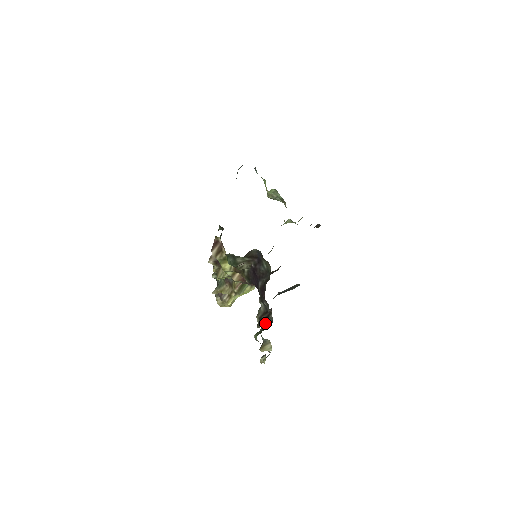
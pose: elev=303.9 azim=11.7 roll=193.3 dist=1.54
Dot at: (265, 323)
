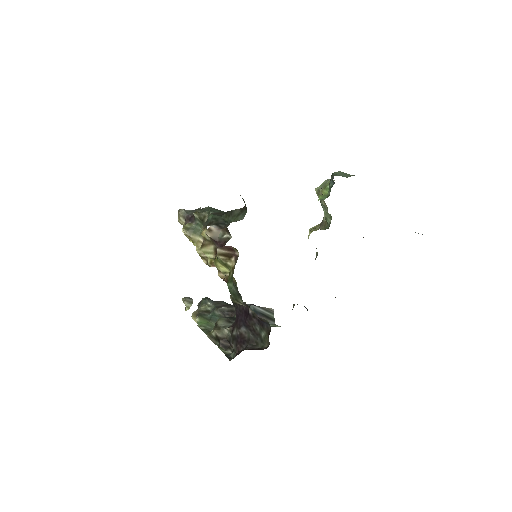
Dot at: (216, 314)
